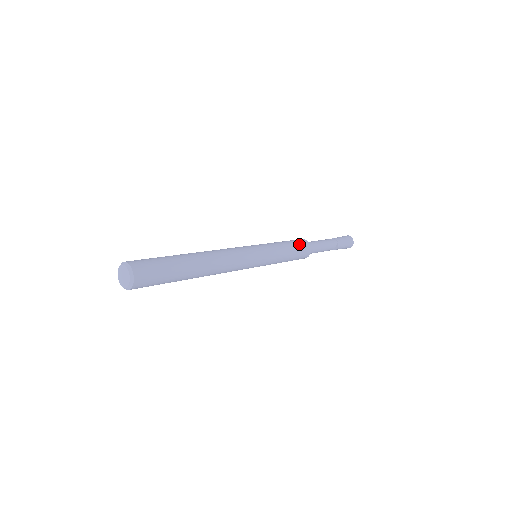
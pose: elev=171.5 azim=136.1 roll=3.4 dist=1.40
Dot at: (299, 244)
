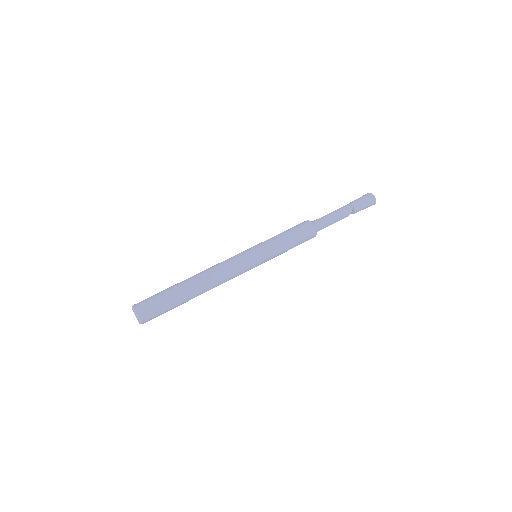
Dot at: (300, 230)
